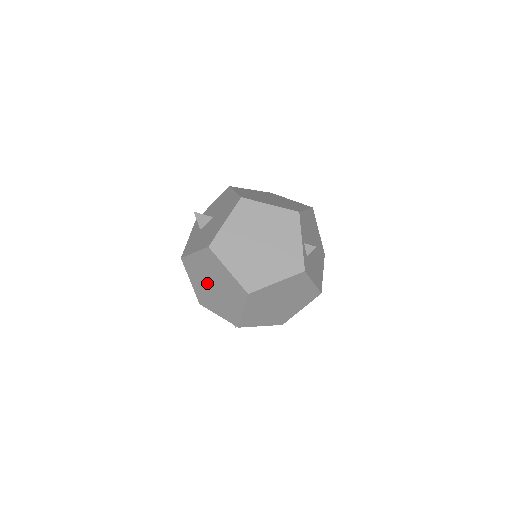
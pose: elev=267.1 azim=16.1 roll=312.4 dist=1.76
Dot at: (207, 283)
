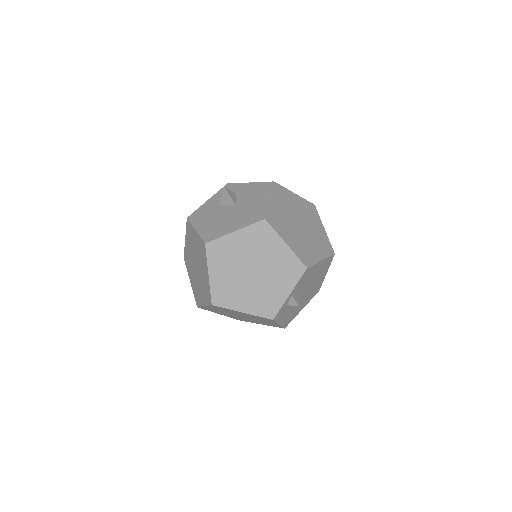
Dot at: (194, 257)
